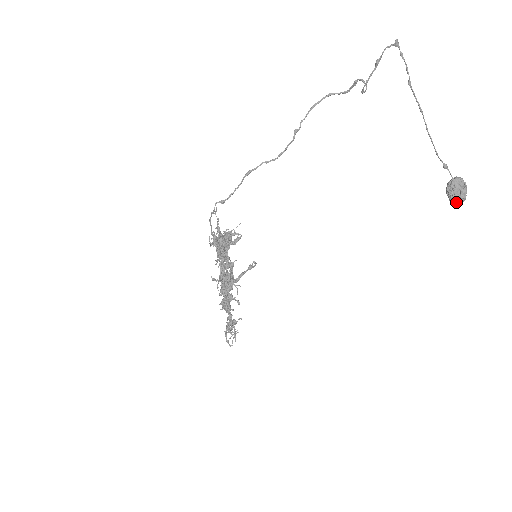
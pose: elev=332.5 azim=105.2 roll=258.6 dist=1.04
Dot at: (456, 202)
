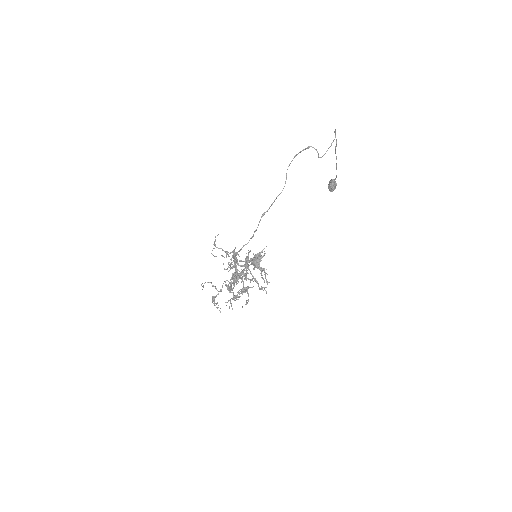
Dot at: occluded
